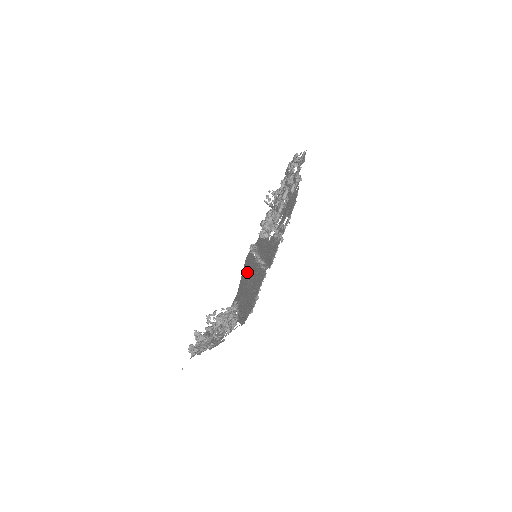
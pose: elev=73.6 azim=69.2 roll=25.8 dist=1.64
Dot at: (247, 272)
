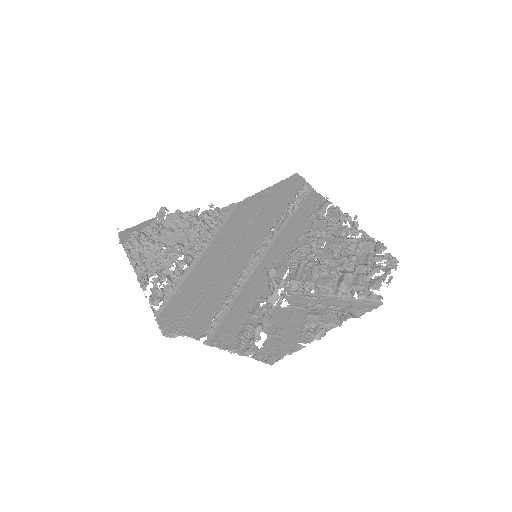
Dot at: (256, 221)
